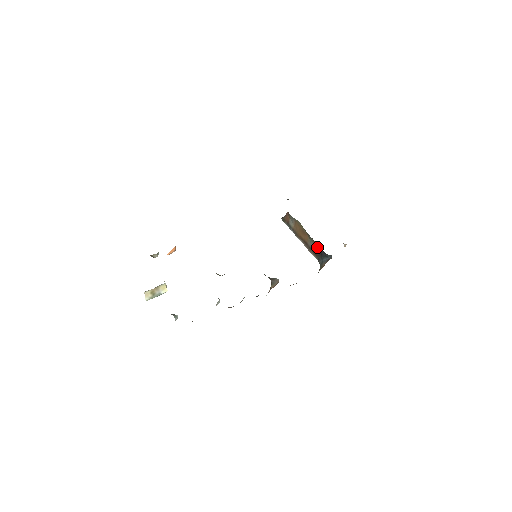
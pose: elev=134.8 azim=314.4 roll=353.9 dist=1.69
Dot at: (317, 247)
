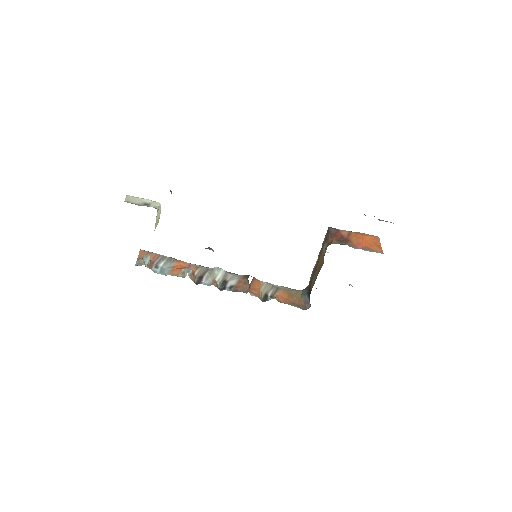
Dot at: occluded
